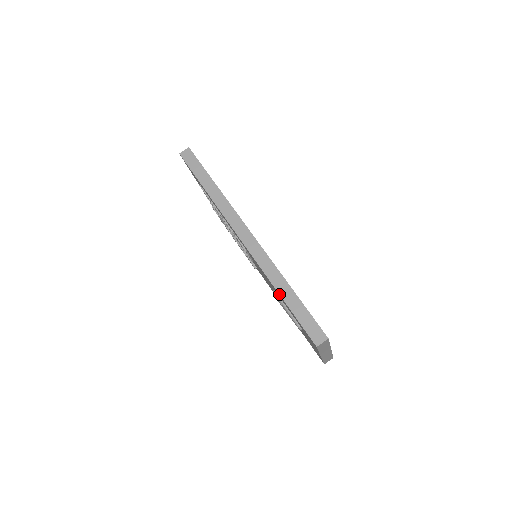
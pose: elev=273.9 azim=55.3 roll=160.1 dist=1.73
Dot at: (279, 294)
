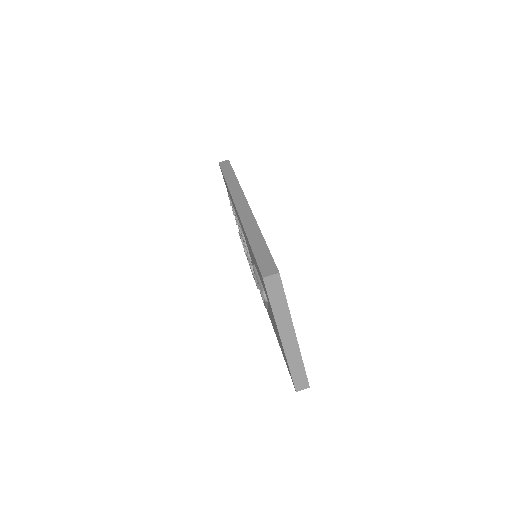
Dot at: (248, 239)
